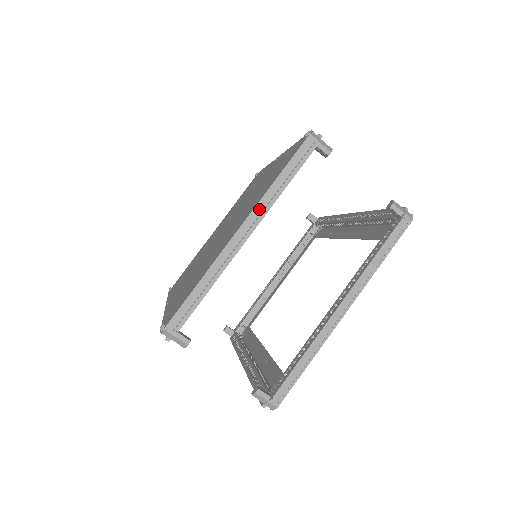
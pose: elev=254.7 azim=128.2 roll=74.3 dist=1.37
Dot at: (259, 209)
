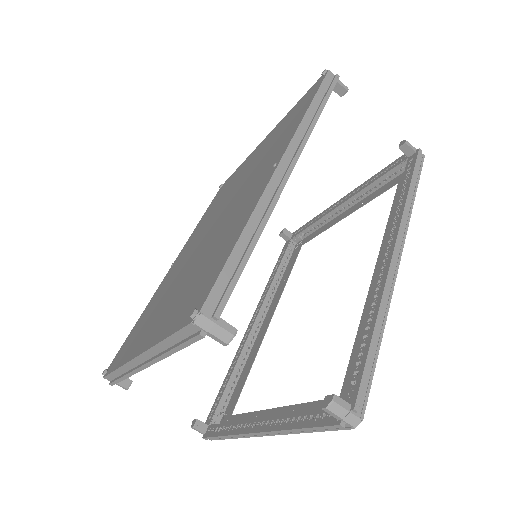
Dot at: (151, 353)
